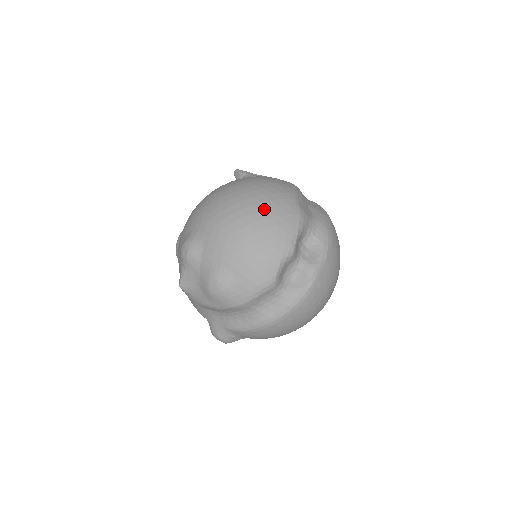
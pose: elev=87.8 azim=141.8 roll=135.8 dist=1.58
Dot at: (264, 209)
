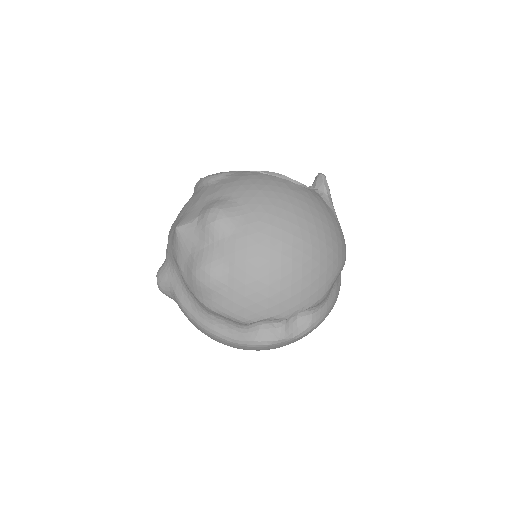
Dot at: (307, 267)
